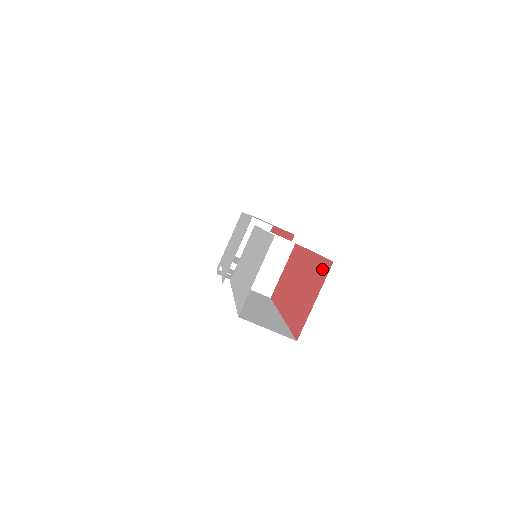
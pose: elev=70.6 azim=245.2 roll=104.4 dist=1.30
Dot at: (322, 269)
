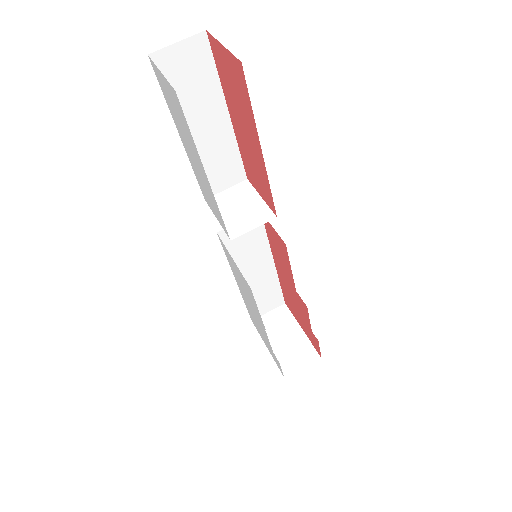
Dot at: (216, 57)
